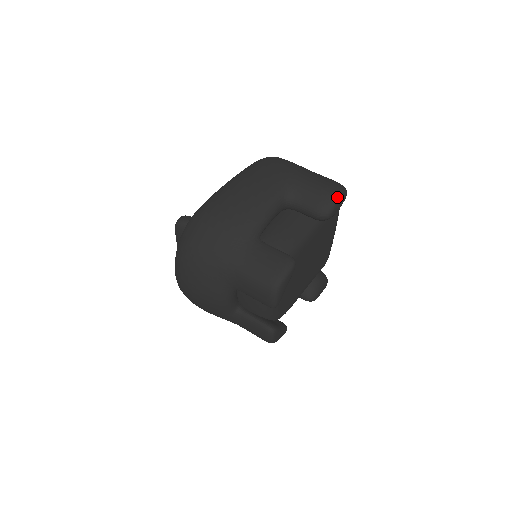
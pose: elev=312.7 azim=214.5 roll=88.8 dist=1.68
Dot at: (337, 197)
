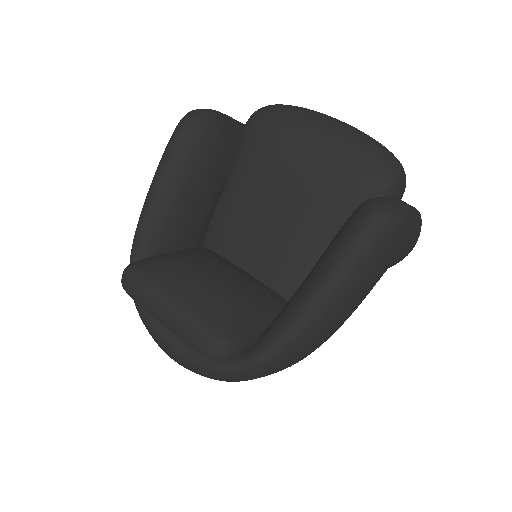
Dot at: occluded
